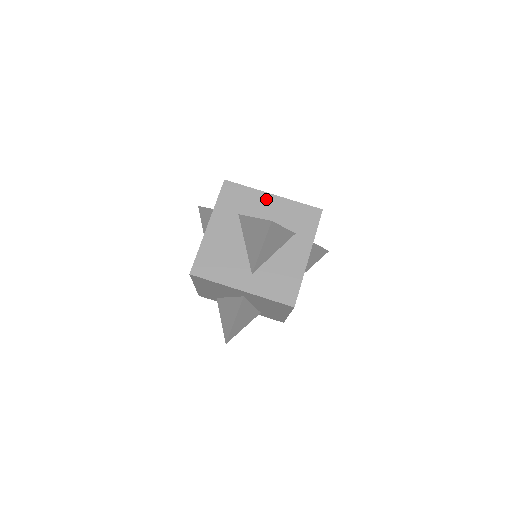
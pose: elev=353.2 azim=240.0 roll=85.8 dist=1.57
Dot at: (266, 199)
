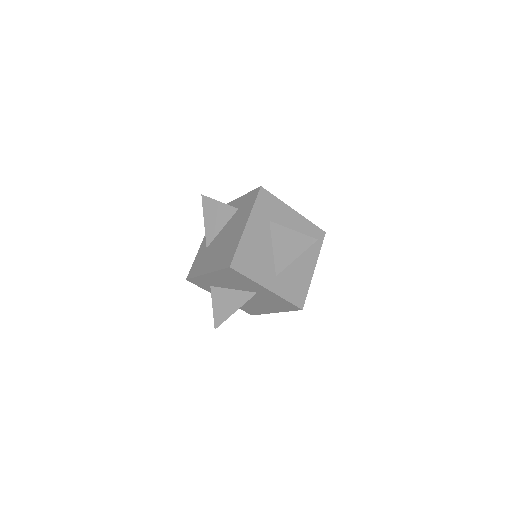
Dot at: (290, 213)
